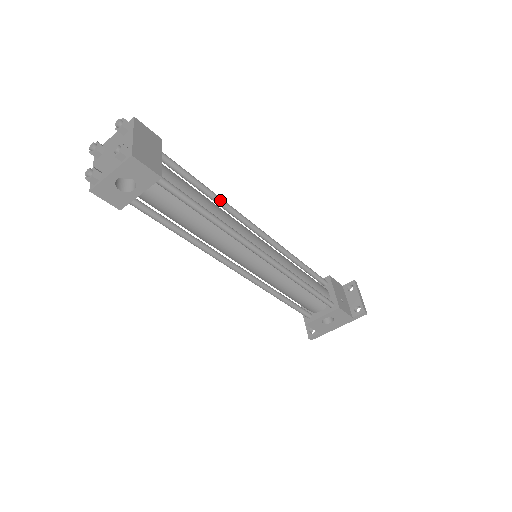
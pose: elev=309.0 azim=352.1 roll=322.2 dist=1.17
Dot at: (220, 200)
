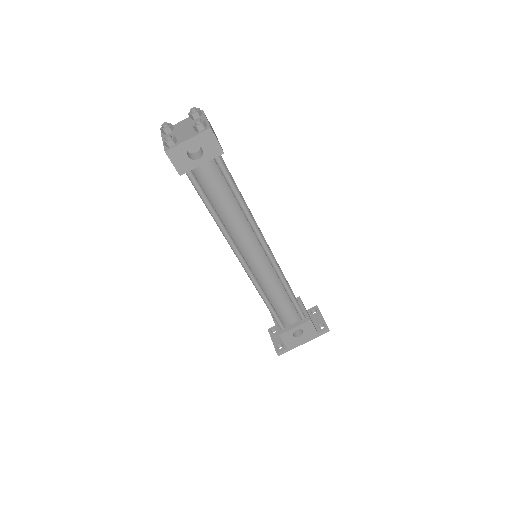
Dot at: (242, 197)
